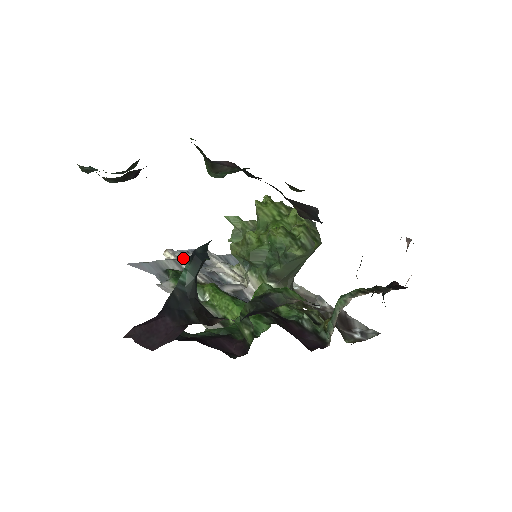
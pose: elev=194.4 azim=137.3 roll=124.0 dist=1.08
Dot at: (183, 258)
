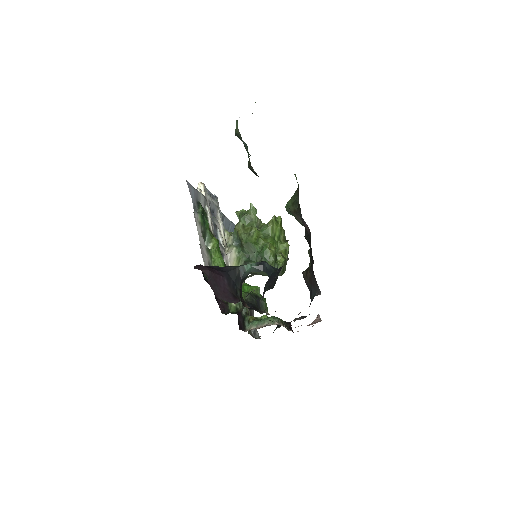
Dot at: (208, 200)
